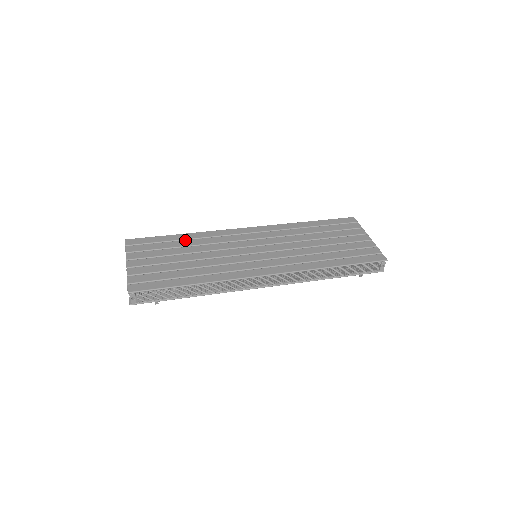
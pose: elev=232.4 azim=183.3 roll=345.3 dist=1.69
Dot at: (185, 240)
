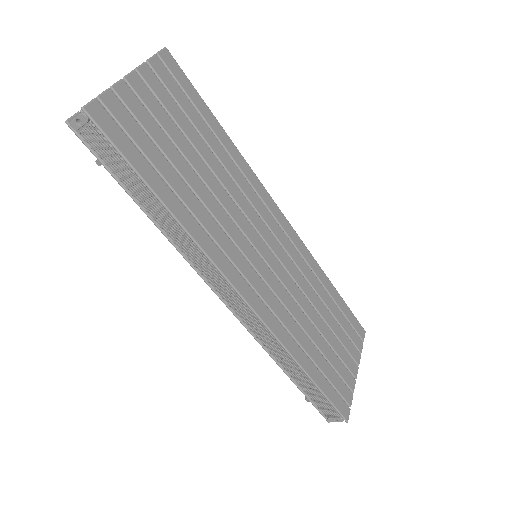
Dot at: (219, 142)
